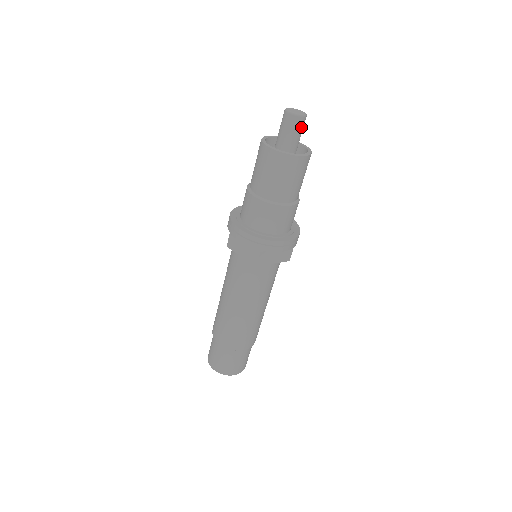
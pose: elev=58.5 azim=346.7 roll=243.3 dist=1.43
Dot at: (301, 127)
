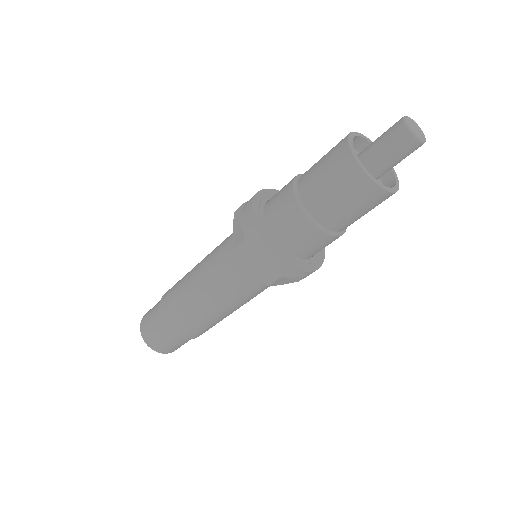
Dot at: occluded
